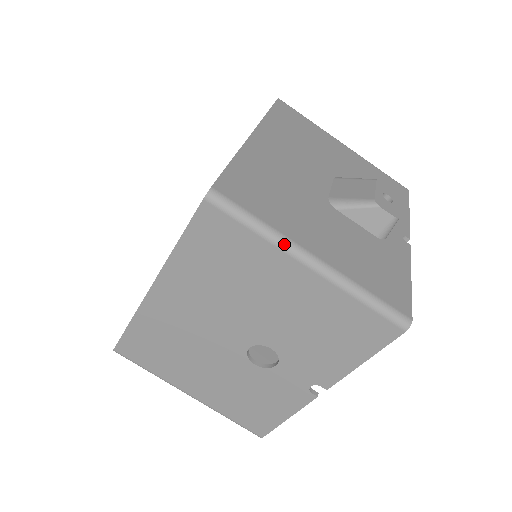
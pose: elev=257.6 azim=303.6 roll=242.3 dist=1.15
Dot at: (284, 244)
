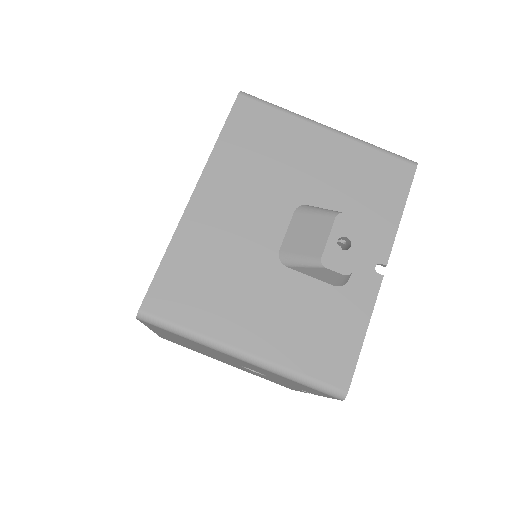
Dot at: (213, 346)
